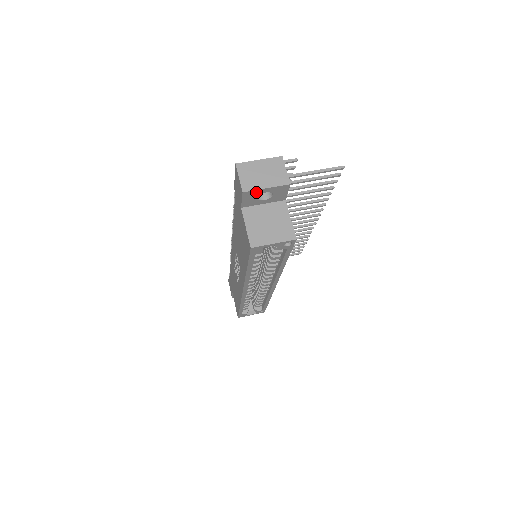
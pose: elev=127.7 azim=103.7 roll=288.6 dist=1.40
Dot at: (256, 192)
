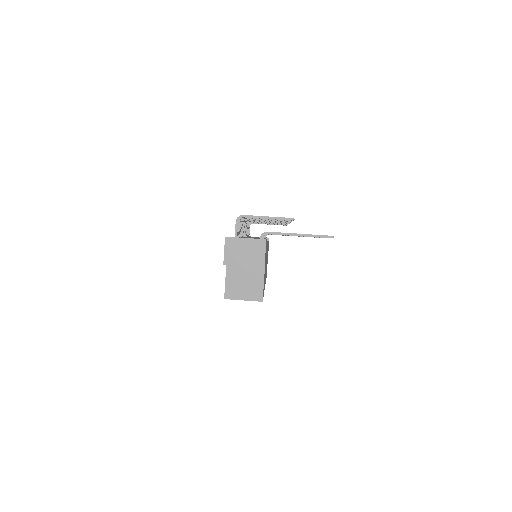
Dot at: occluded
